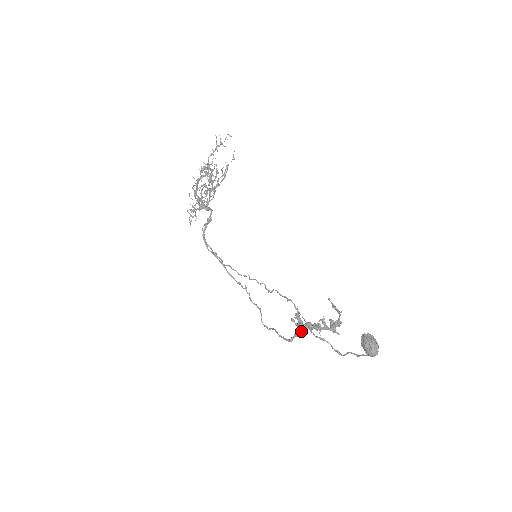
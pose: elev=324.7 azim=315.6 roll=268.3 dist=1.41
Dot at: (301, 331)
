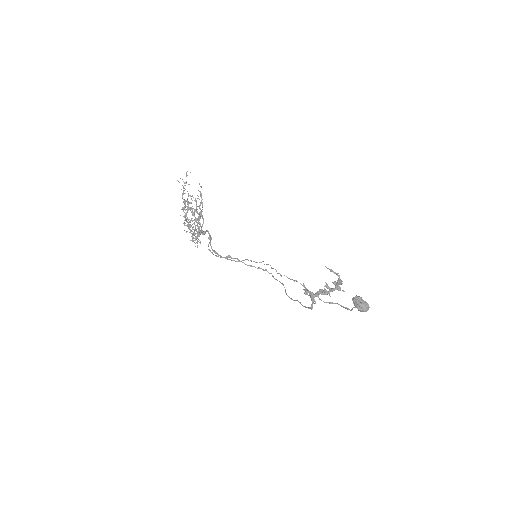
Dot at: occluded
